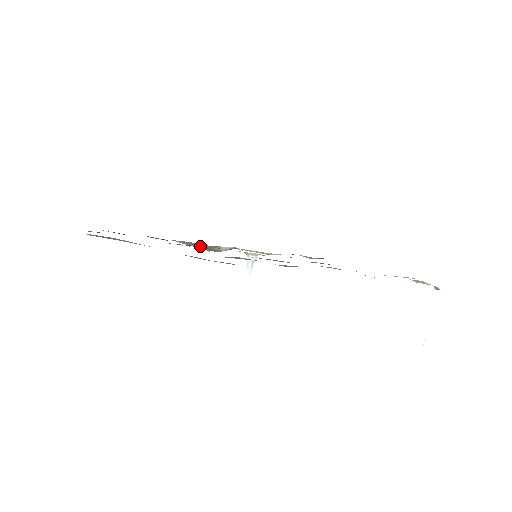
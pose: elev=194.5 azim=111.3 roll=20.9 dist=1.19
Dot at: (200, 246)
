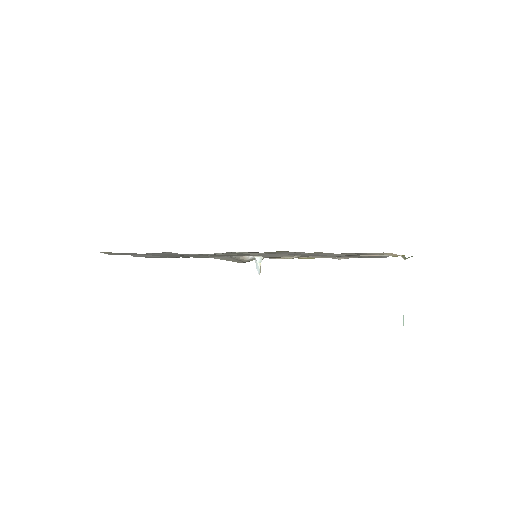
Dot at: (232, 259)
